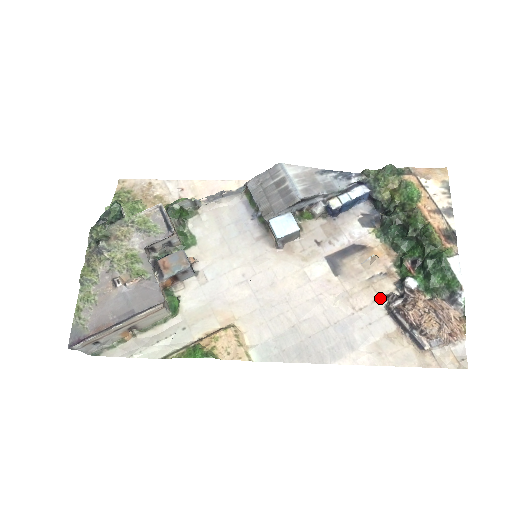
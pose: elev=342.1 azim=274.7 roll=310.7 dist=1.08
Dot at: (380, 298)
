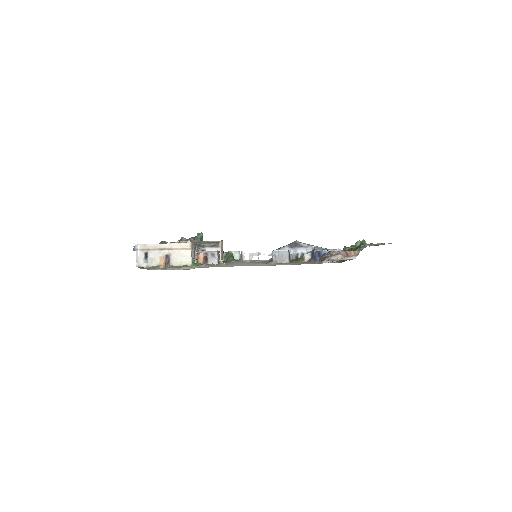
Dot at: occluded
